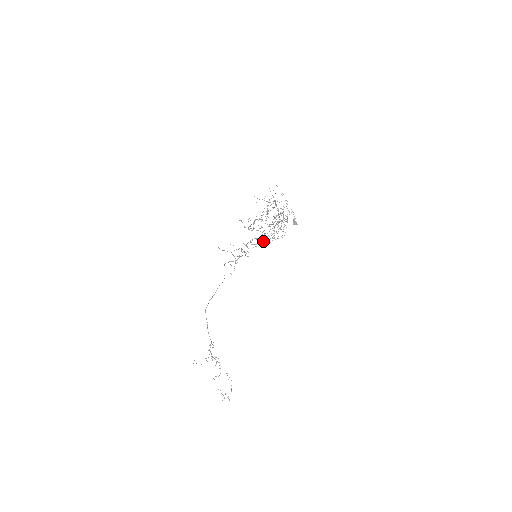
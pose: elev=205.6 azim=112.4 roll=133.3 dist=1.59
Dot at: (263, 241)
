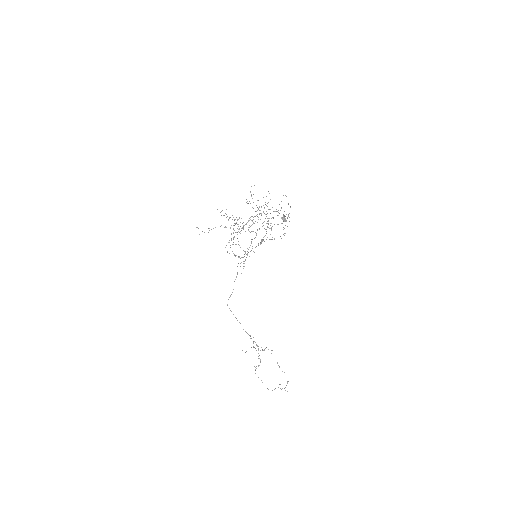
Dot at: (261, 241)
